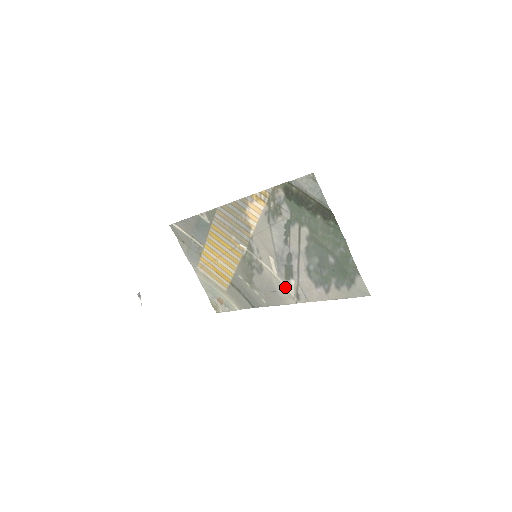
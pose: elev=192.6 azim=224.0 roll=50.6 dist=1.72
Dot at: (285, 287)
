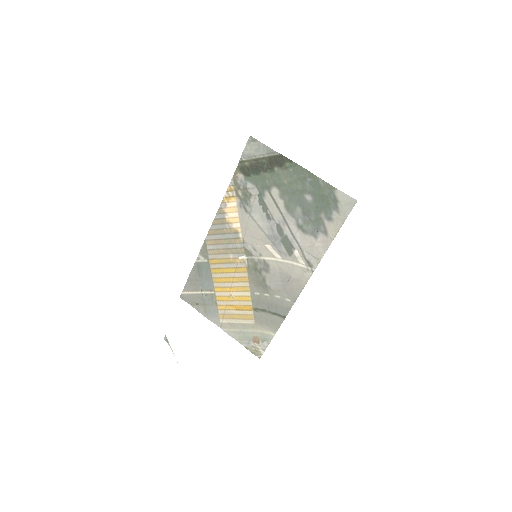
Dot at: (294, 265)
